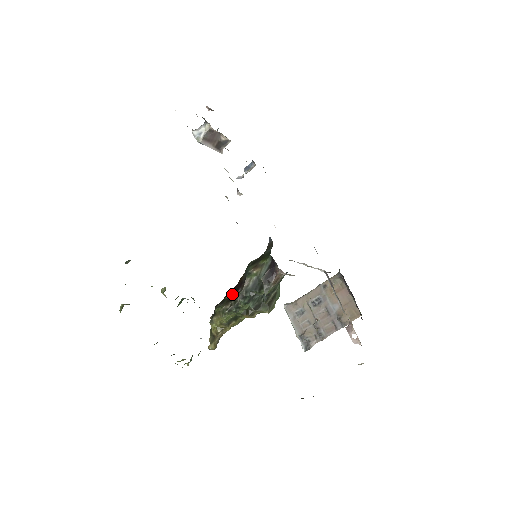
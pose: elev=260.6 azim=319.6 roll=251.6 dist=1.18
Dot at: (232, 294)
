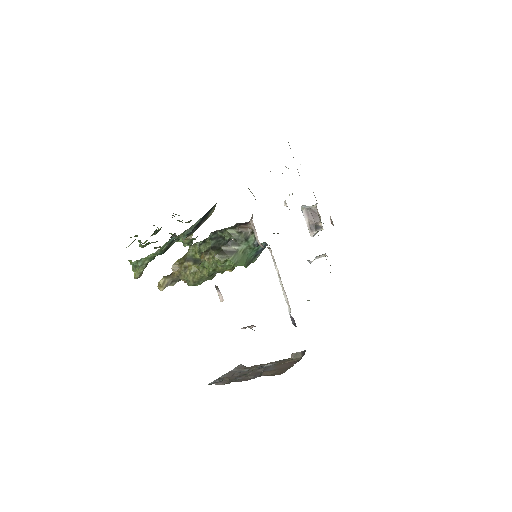
Dot at: occluded
